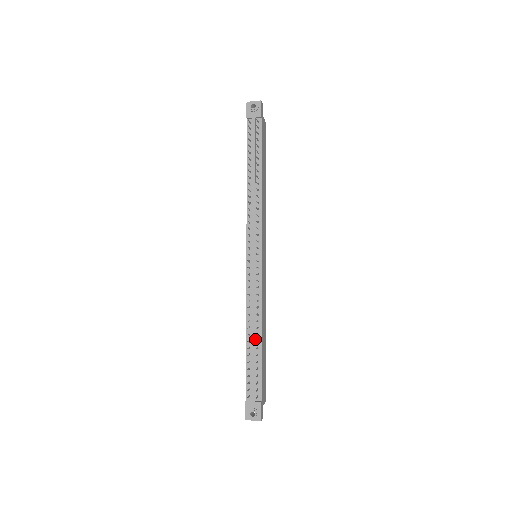
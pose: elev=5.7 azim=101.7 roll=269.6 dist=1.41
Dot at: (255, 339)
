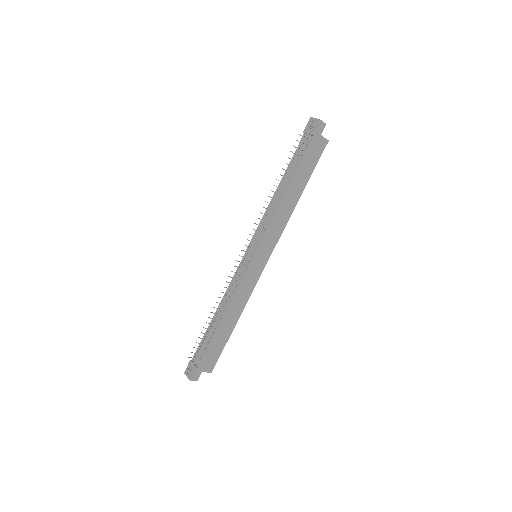
Dot at: (218, 320)
